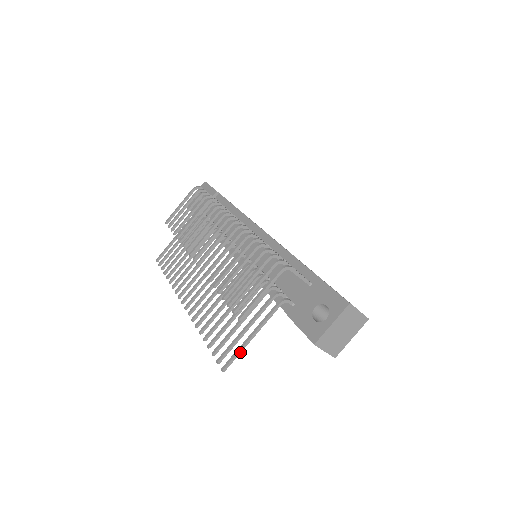
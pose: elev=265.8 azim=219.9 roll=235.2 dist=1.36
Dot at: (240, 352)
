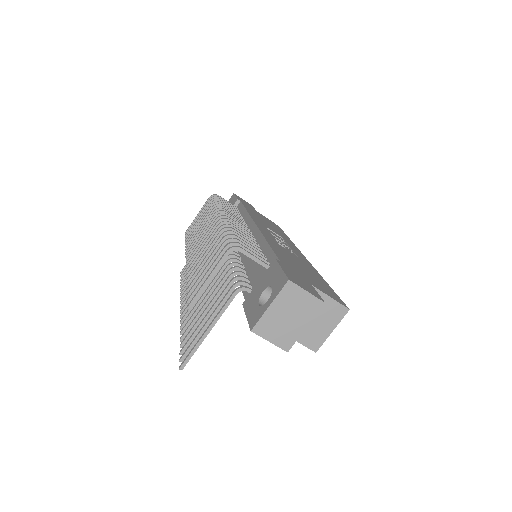
Dot at: (197, 348)
